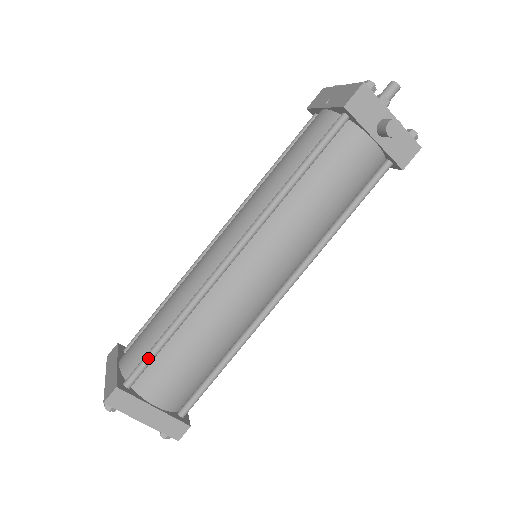
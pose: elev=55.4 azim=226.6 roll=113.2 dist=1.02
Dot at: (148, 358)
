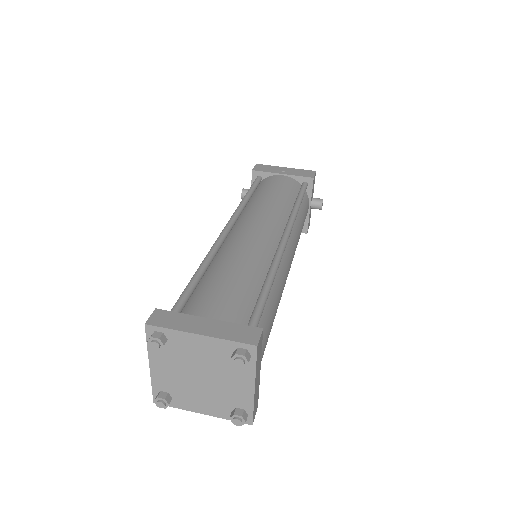
Dot at: (263, 308)
